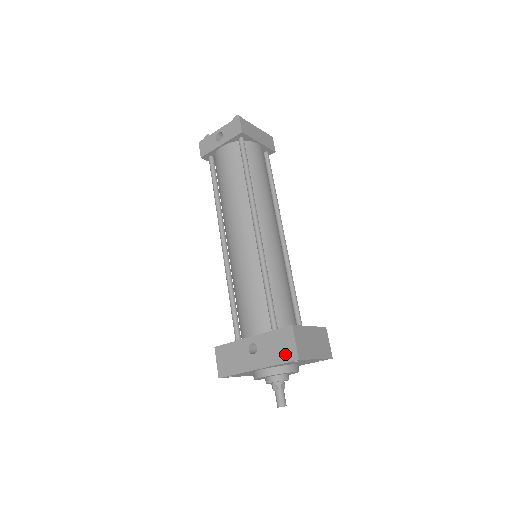
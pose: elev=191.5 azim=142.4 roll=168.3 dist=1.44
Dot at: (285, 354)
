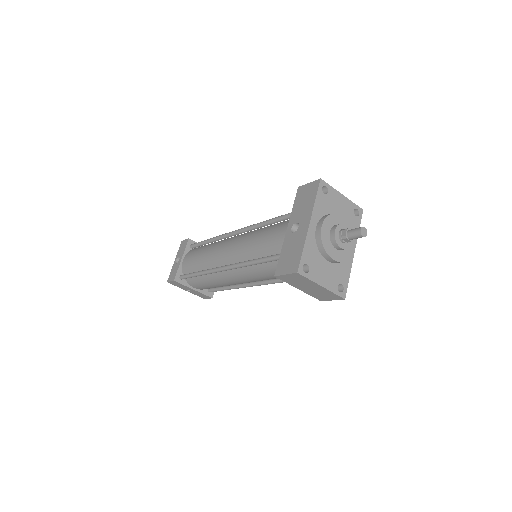
Dot at: (312, 192)
